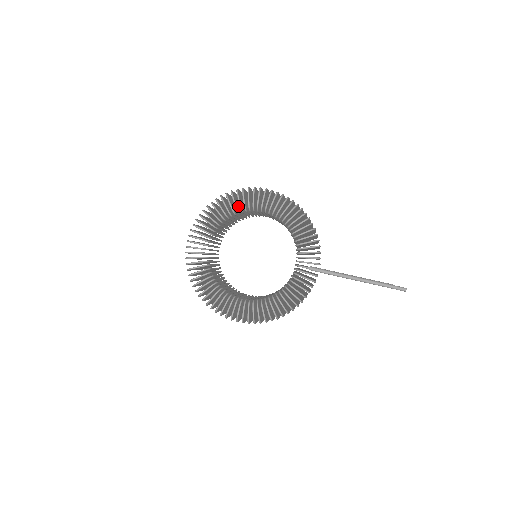
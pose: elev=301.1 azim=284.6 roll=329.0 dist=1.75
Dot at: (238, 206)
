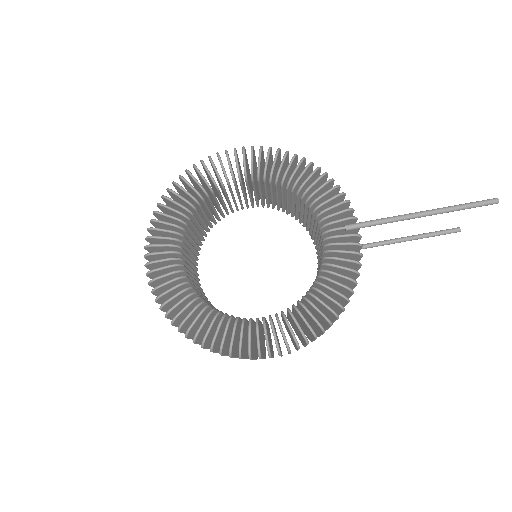
Dot at: occluded
